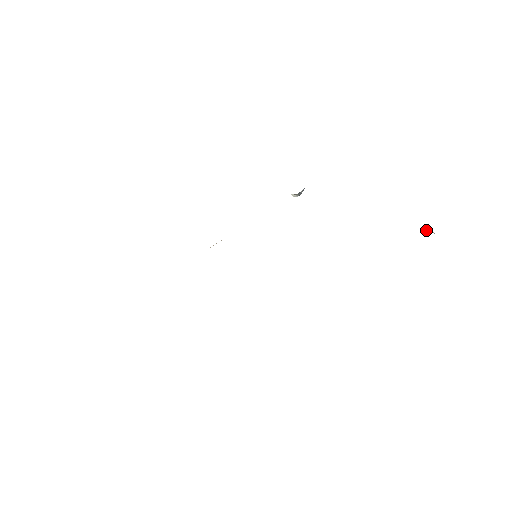
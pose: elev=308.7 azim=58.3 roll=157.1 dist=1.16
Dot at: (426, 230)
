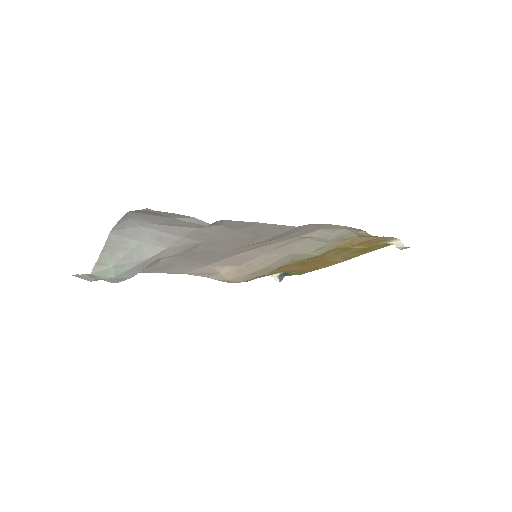
Dot at: (396, 247)
